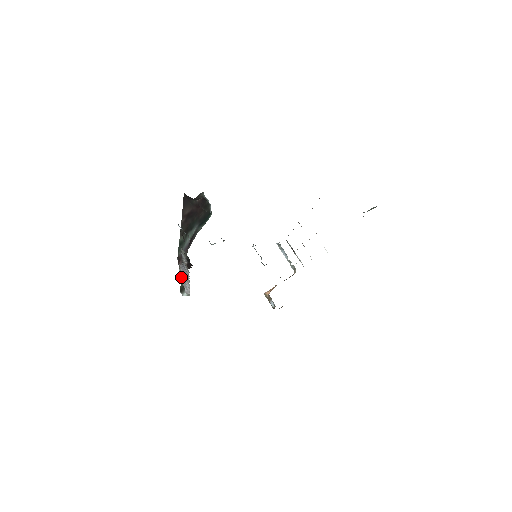
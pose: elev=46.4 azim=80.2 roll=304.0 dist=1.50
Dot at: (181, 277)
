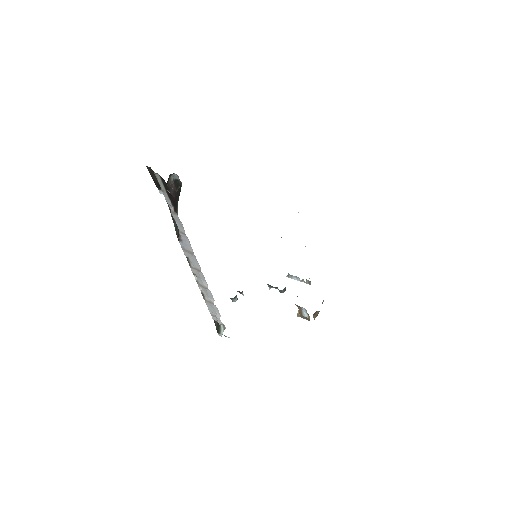
Dot at: (204, 297)
